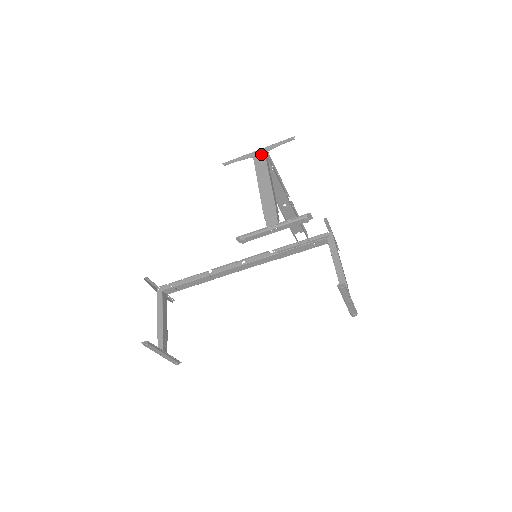
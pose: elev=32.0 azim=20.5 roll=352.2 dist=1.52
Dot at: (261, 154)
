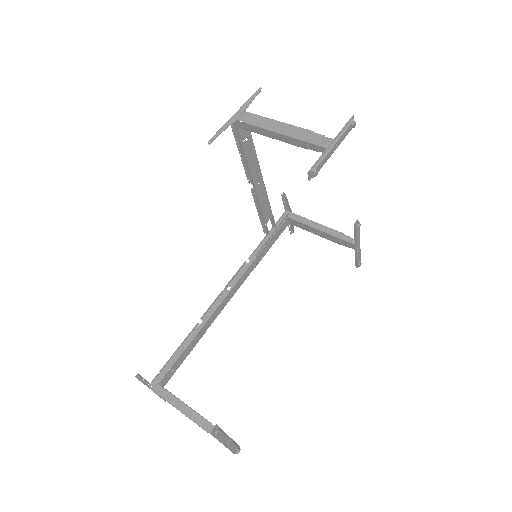
Dot at: (243, 113)
